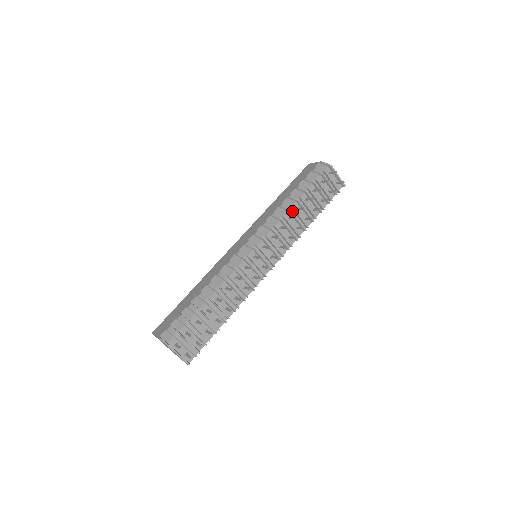
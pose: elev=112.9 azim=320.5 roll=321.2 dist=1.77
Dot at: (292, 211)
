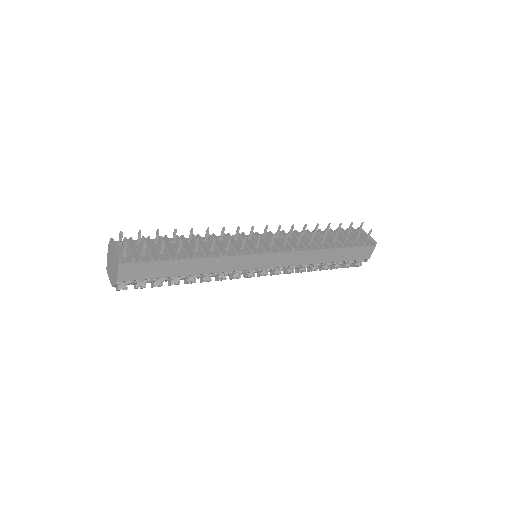
Dot at: occluded
